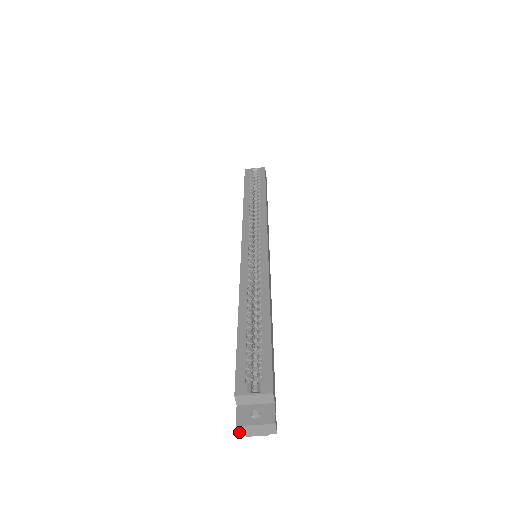
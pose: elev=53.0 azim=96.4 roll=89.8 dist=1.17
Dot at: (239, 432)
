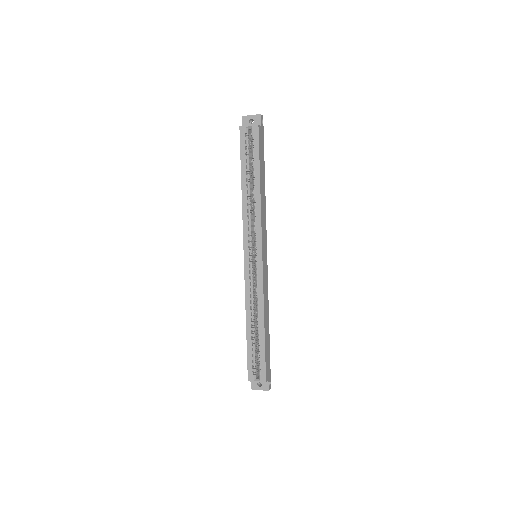
Dot at: occluded
